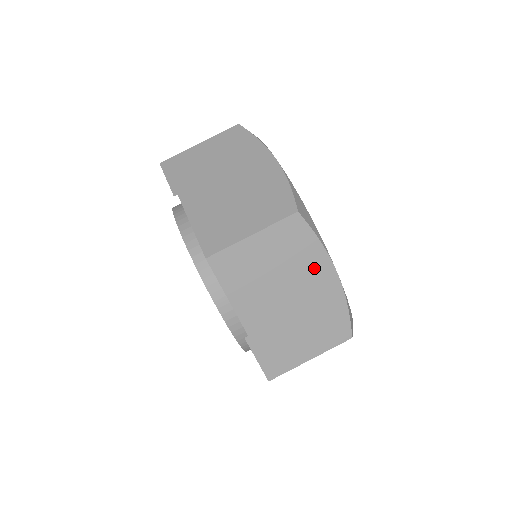
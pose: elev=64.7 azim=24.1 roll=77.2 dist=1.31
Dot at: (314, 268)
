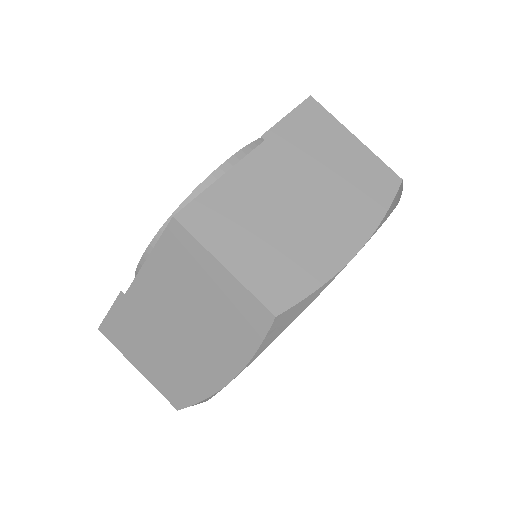
Dot at: (224, 352)
